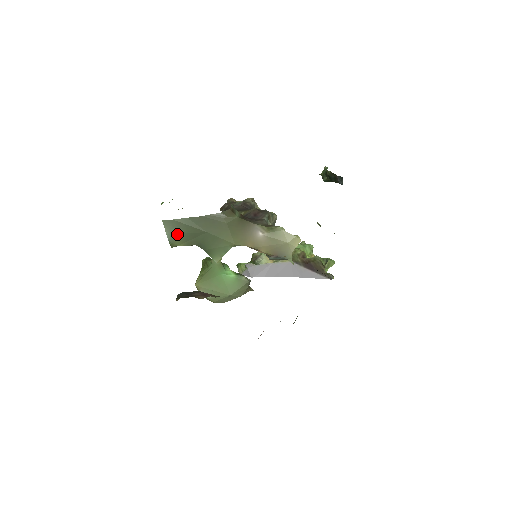
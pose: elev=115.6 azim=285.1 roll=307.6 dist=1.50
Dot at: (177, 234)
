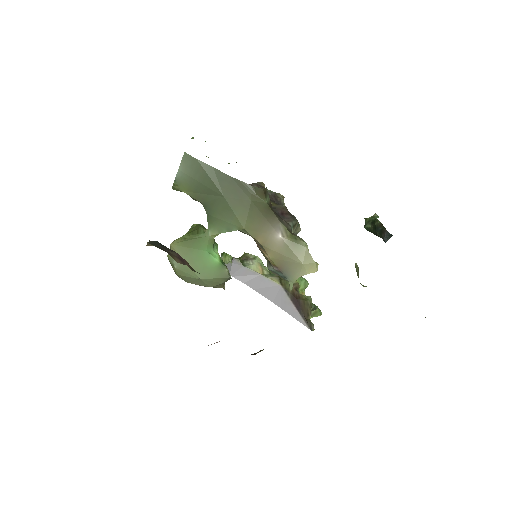
Dot at: (190, 177)
